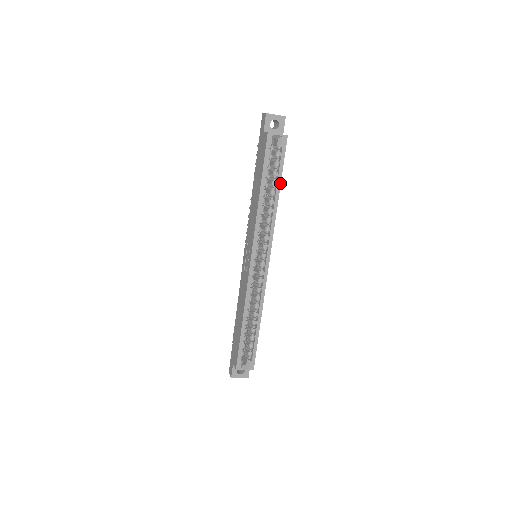
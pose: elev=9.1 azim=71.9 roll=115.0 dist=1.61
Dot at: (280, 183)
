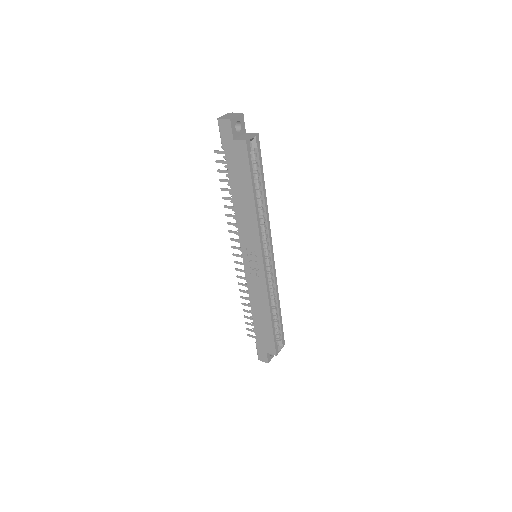
Dot at: (264, 182)
